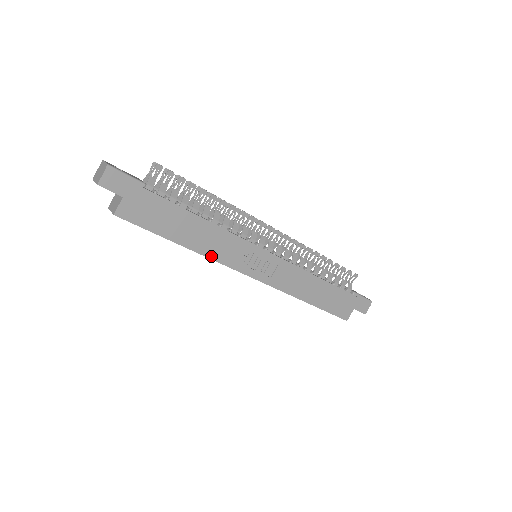
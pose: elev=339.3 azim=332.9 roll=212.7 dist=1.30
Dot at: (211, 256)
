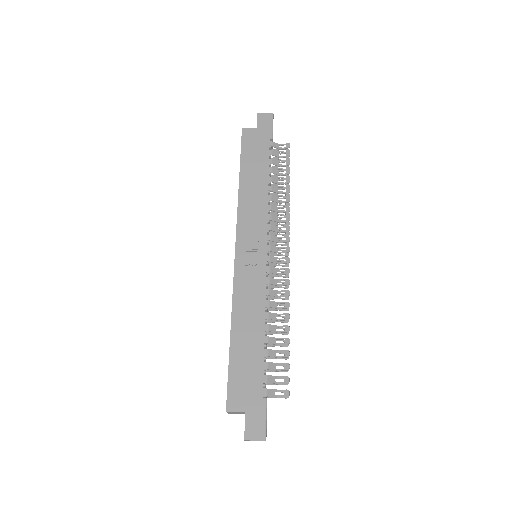
Dot at: (240, 204)
